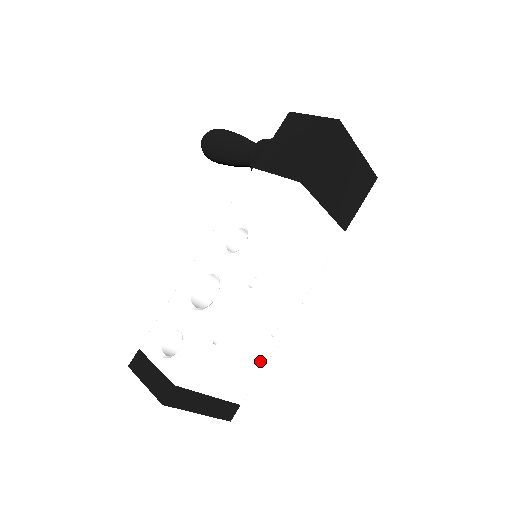
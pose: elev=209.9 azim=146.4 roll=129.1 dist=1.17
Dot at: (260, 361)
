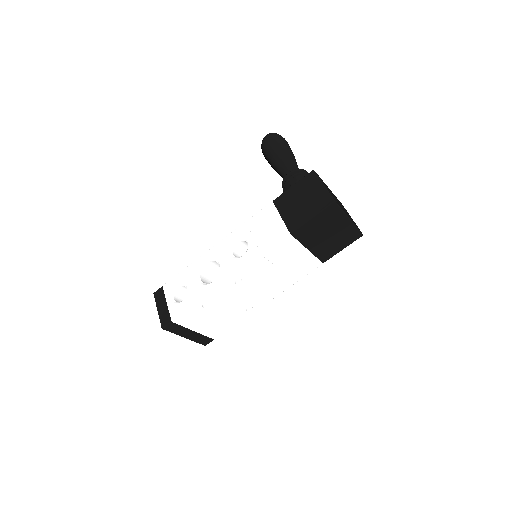
Dot at: (234, 321)
